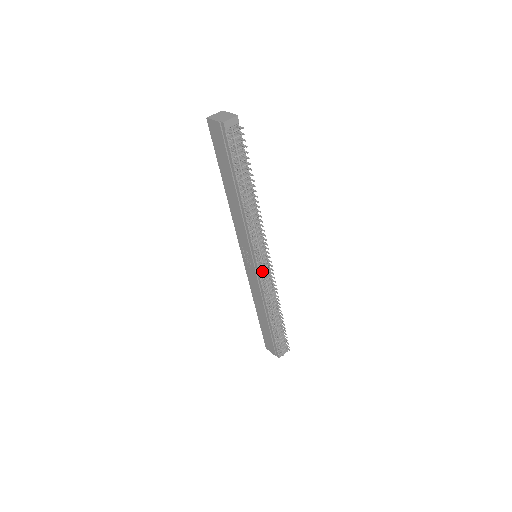
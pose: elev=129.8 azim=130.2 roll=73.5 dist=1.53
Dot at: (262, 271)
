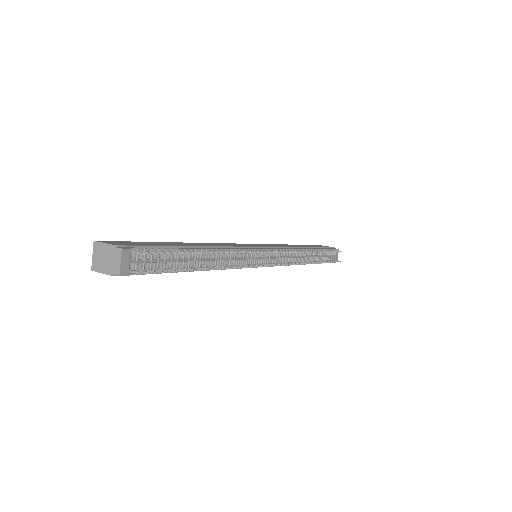
Dot at: (273, 260)
